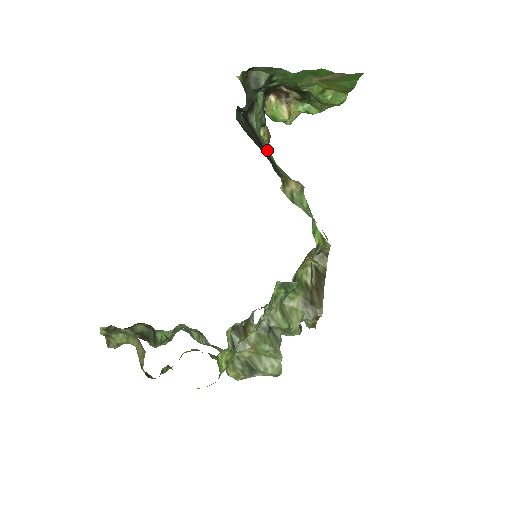
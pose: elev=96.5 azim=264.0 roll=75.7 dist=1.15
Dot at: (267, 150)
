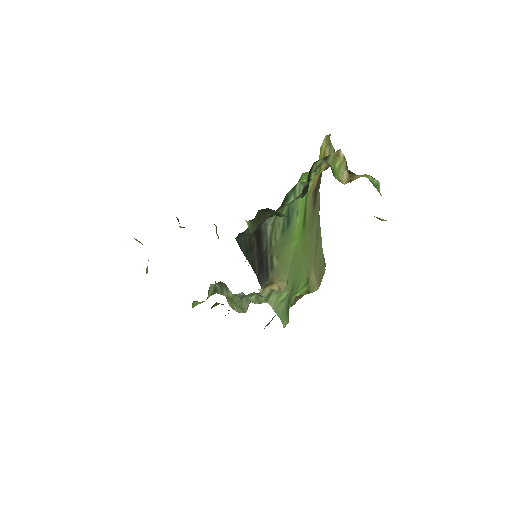
Dot at: (282, 232)
